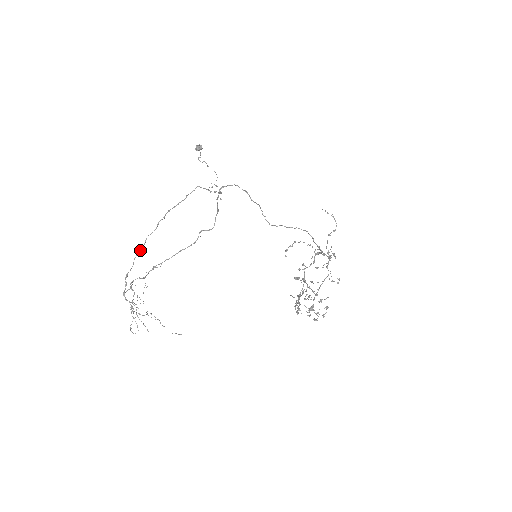
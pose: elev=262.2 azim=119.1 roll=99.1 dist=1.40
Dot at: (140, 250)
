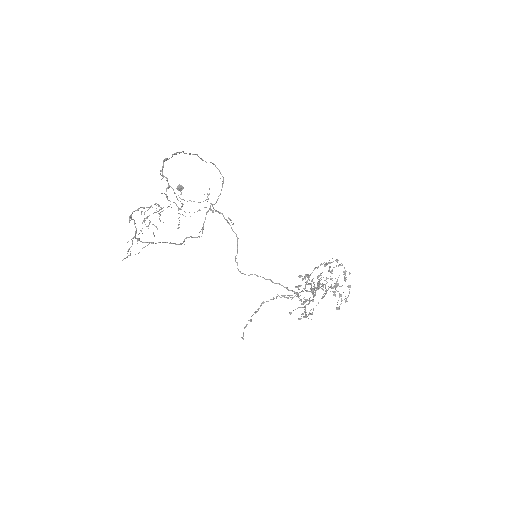
Dot at: (179, 152)
